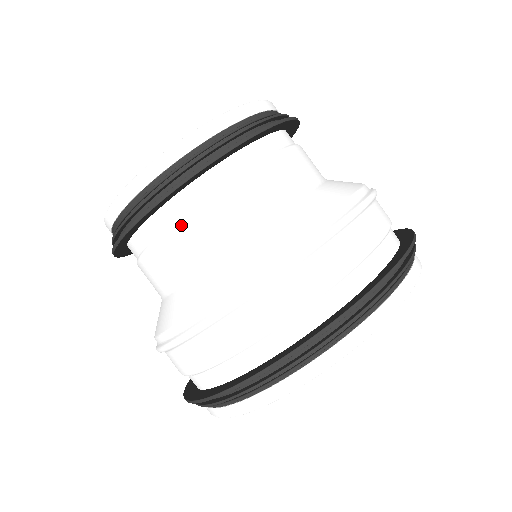
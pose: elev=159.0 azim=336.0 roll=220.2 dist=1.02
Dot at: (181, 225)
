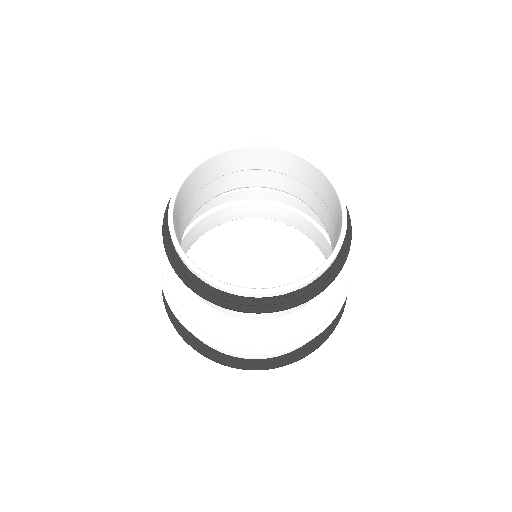
Dot at: occluded
